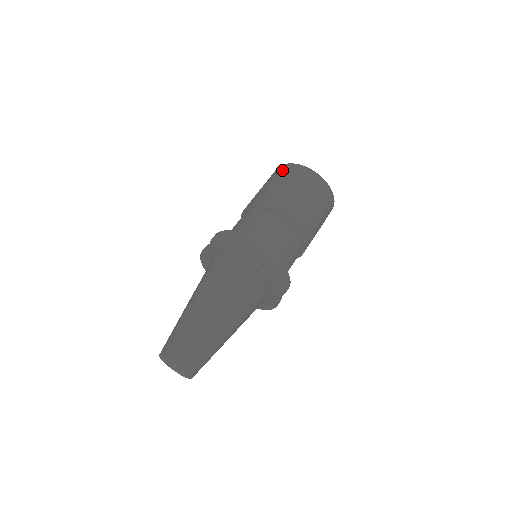
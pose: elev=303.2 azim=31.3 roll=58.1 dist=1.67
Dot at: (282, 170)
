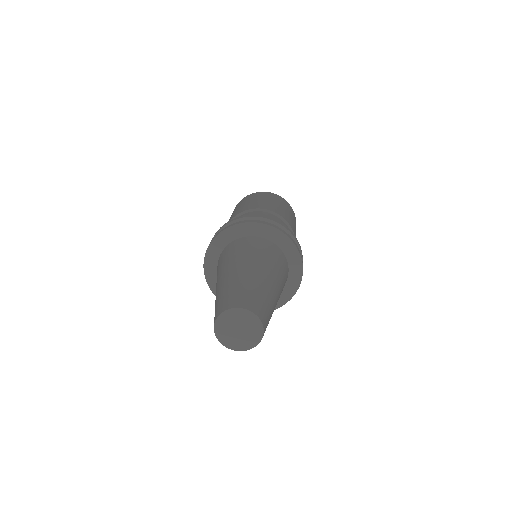
Dot at: occluded
